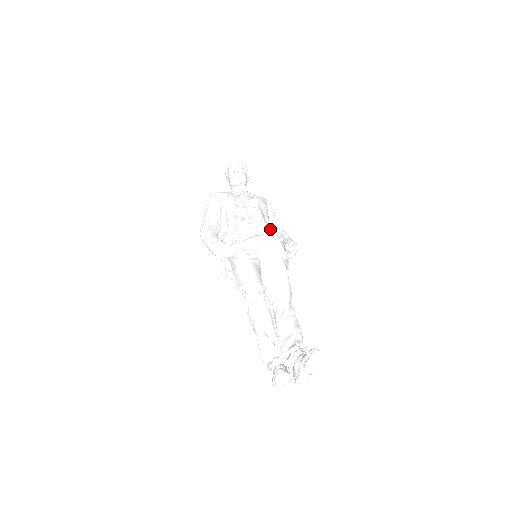
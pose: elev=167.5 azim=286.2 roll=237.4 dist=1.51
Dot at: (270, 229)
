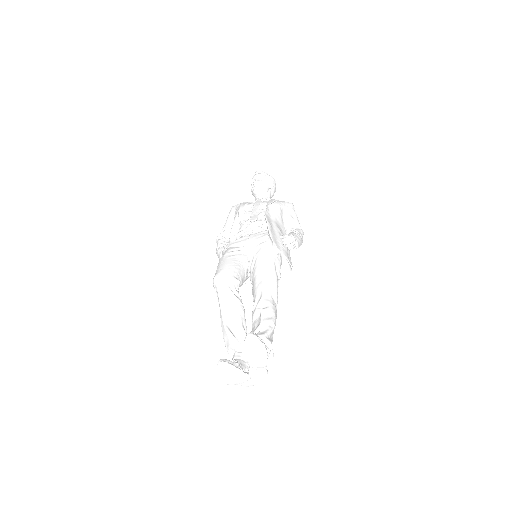
Dot at: occluded
